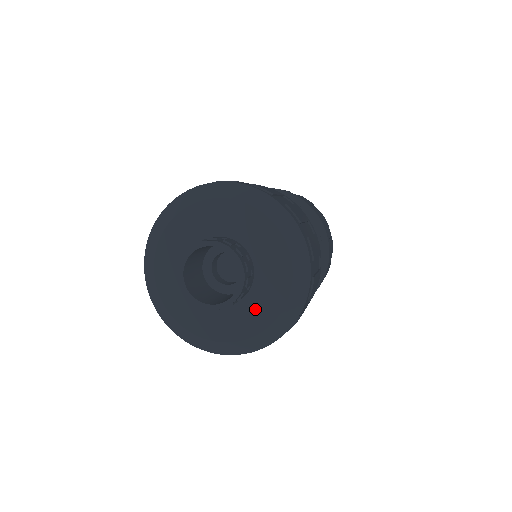
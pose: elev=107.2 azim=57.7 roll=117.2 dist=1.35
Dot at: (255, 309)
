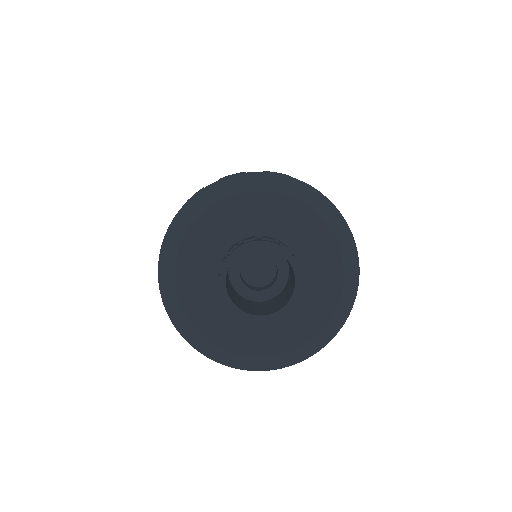
Dot at: (266, 333)
